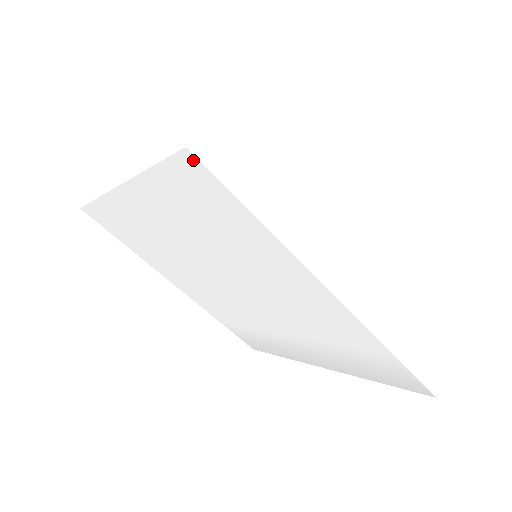
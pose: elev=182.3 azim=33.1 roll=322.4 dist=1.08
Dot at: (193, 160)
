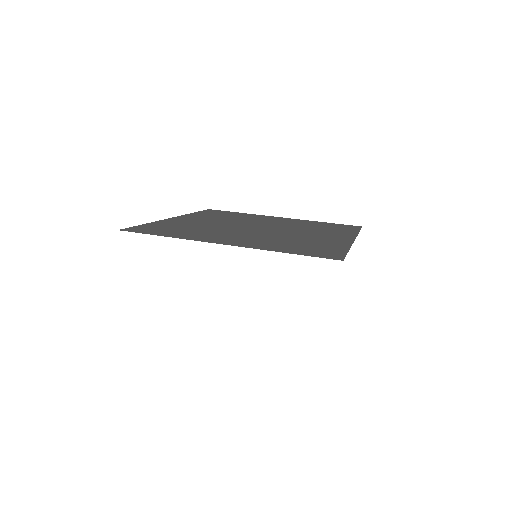
Dot at: occluded
